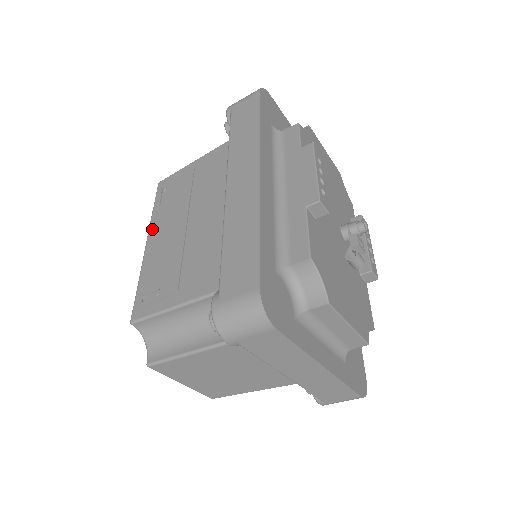
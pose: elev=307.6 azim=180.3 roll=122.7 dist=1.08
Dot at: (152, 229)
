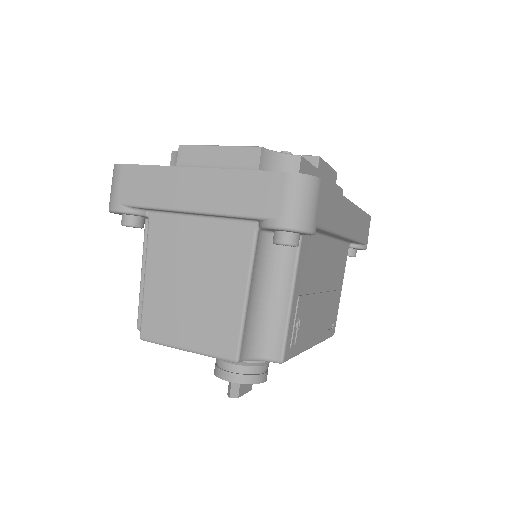
Dot at: occluded
